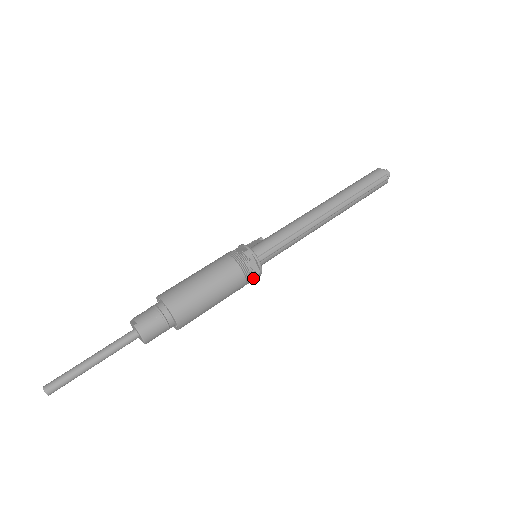
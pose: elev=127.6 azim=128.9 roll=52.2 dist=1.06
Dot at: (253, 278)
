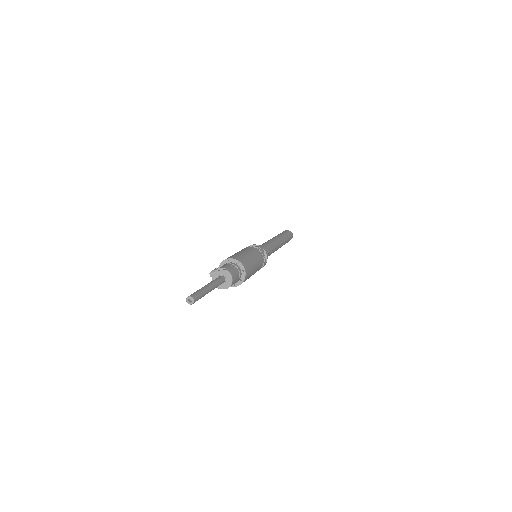
Dot at: (263, 266)
